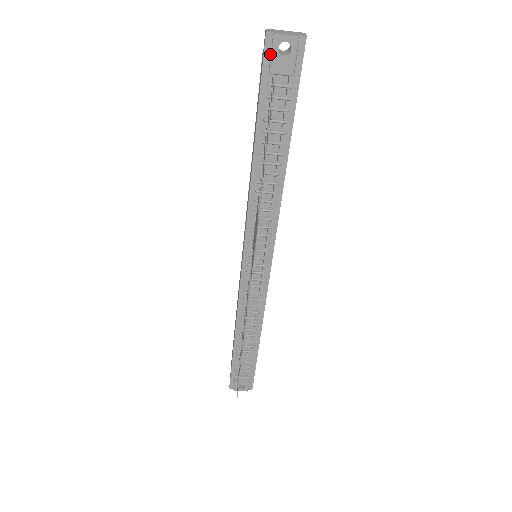
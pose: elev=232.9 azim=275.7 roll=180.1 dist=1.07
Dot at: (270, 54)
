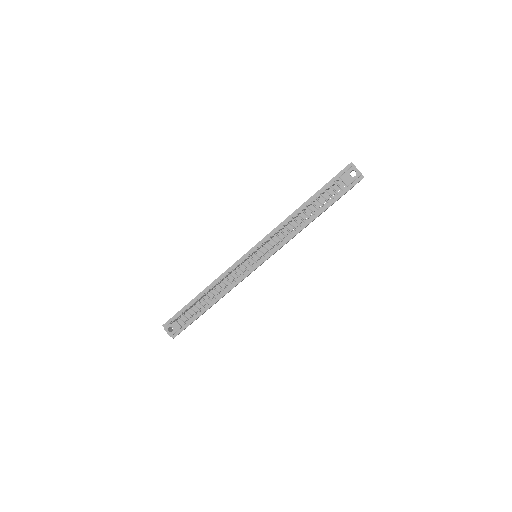
Dot at: (346, 171)
